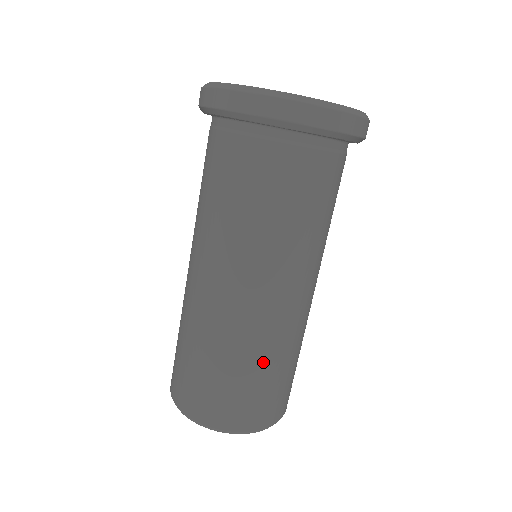
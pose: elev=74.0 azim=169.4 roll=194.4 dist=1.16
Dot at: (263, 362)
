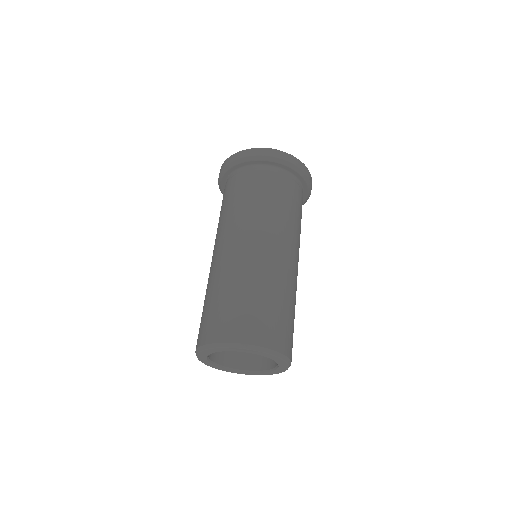
Dot at: (254, 287)
